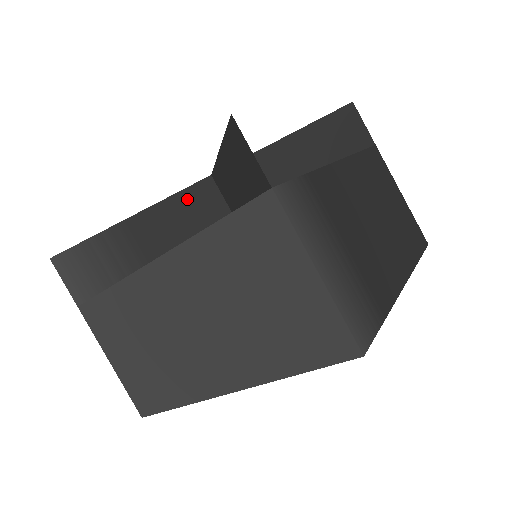
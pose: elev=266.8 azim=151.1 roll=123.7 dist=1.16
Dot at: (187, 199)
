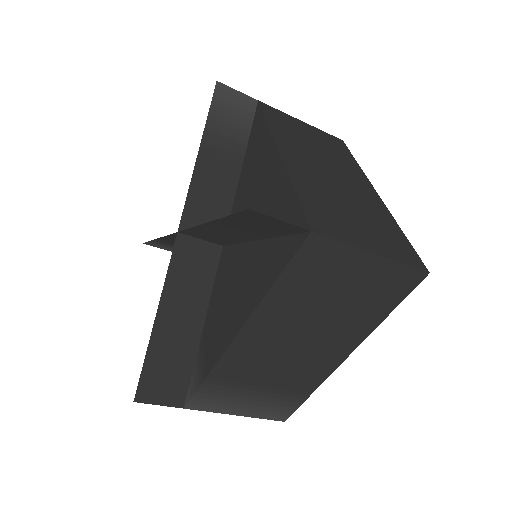
Dot at: occluded
